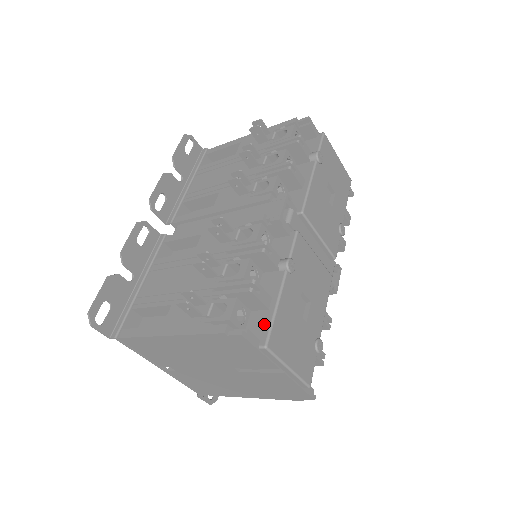
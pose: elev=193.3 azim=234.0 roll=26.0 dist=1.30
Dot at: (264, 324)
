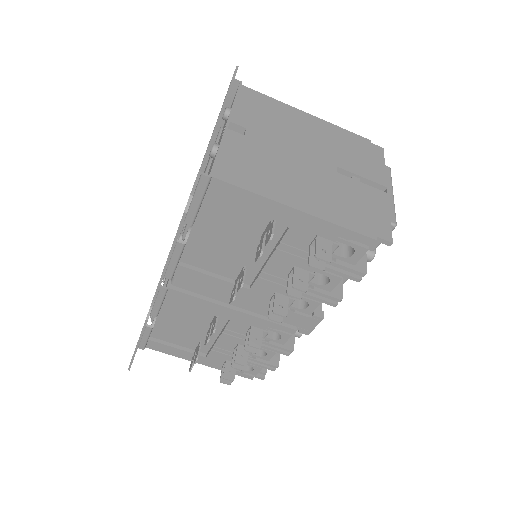
Dot at: occluded
